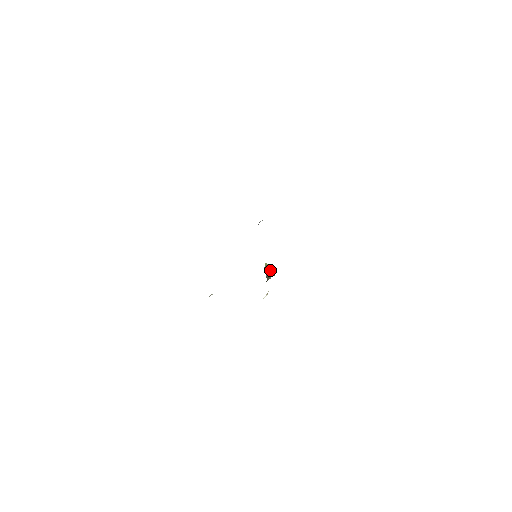
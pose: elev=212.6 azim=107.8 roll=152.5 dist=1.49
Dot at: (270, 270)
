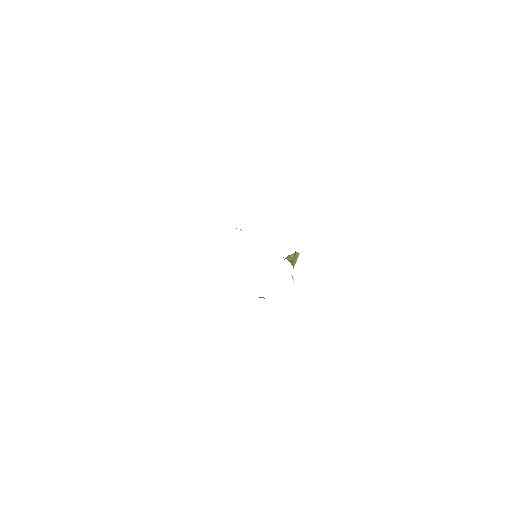
Dot at: (285, 258)
